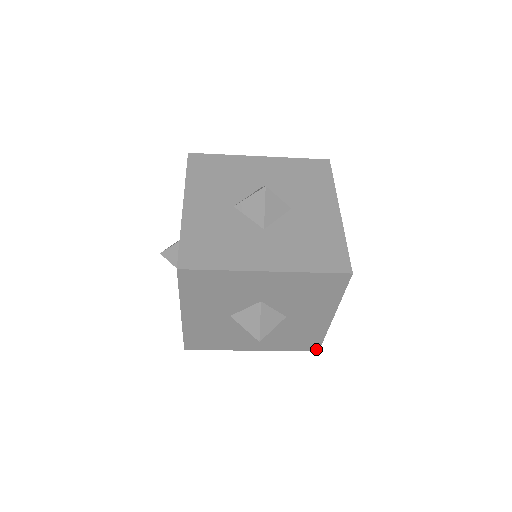
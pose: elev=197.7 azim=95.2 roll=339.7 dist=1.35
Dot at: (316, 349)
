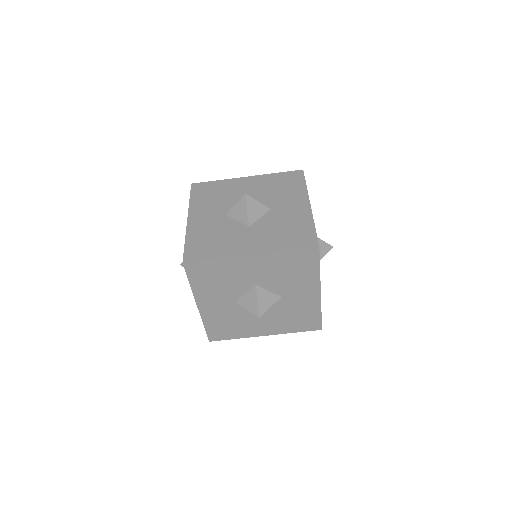
Dot at: (319, 328)
